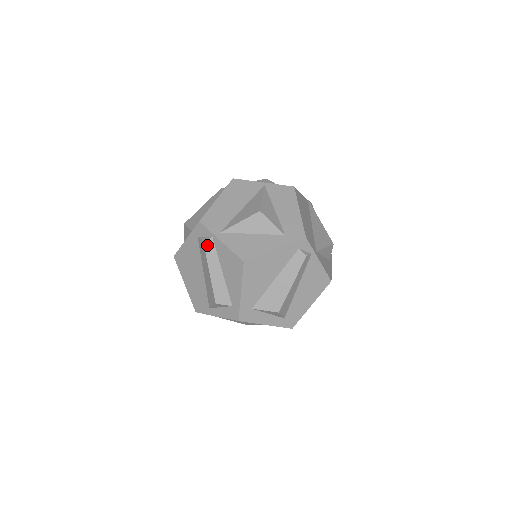
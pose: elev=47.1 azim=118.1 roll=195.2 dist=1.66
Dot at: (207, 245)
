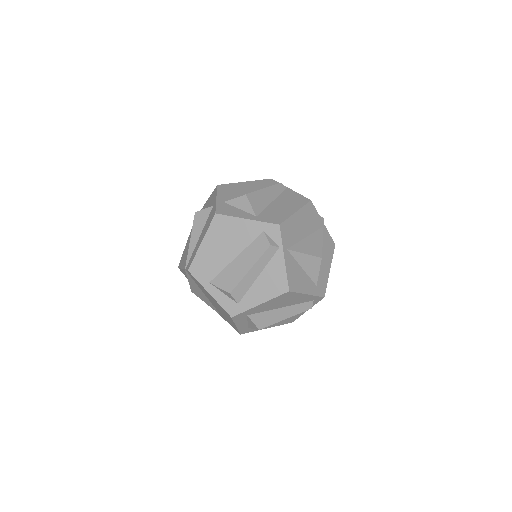
Dot at: (270, 250)
